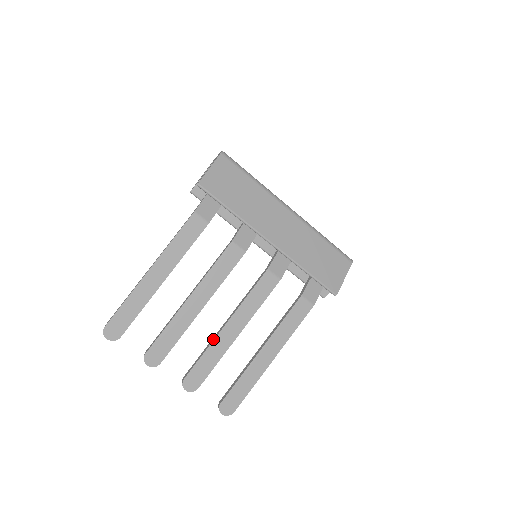
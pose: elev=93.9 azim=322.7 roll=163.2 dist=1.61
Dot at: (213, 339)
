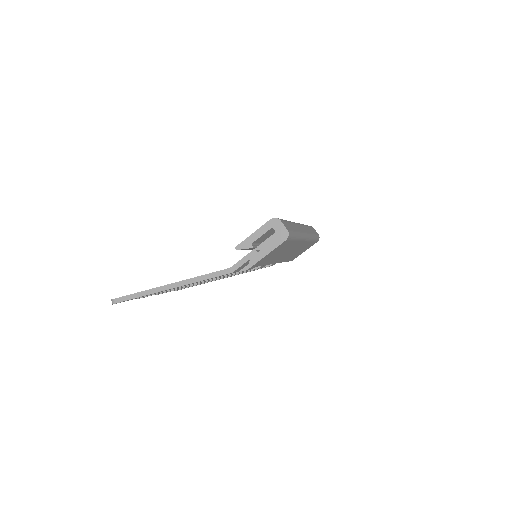
Dot at: occluded
